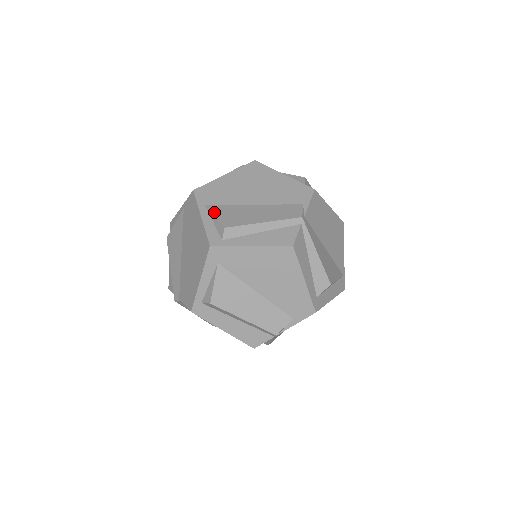
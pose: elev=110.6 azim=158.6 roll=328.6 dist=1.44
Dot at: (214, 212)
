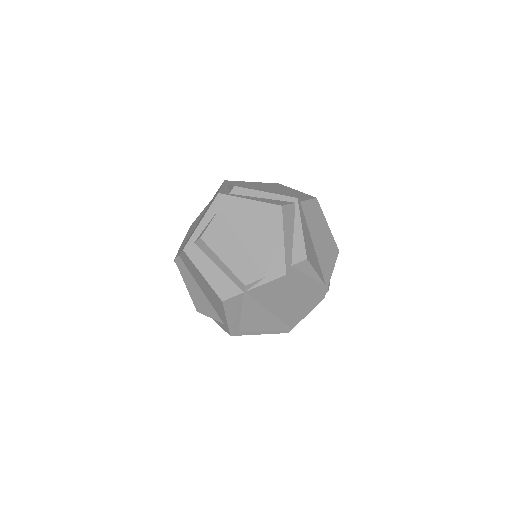
Dot at: occluded
